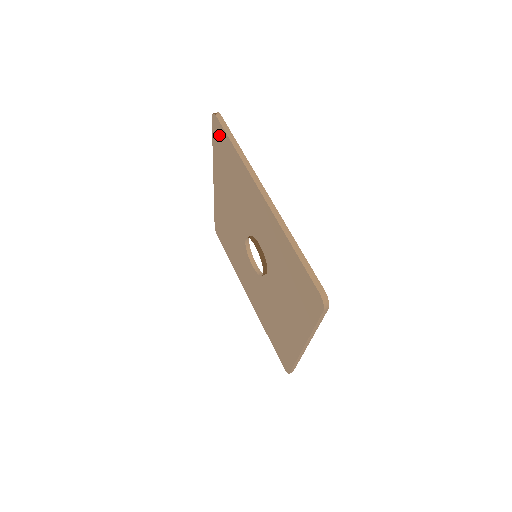
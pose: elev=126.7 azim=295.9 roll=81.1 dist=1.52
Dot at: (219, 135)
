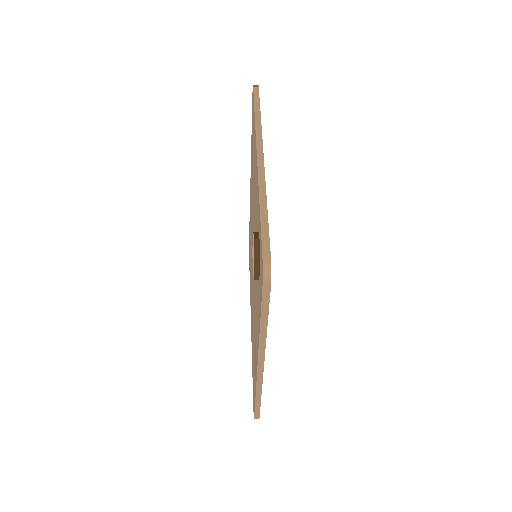
Dot at: occluded
